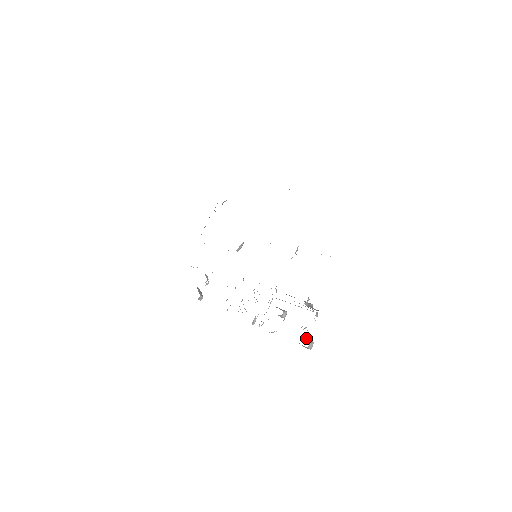
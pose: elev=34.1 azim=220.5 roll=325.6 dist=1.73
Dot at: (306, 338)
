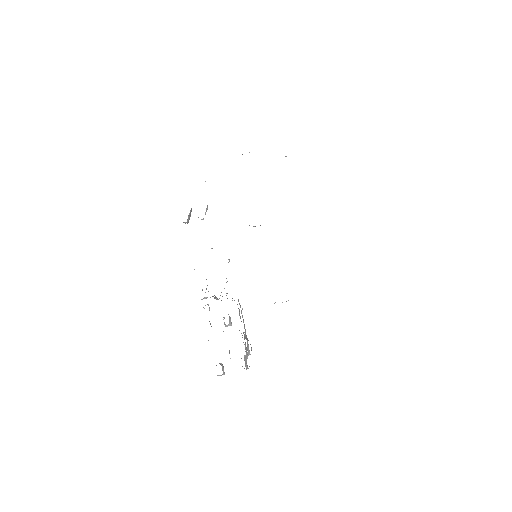
Dot at: occluded
